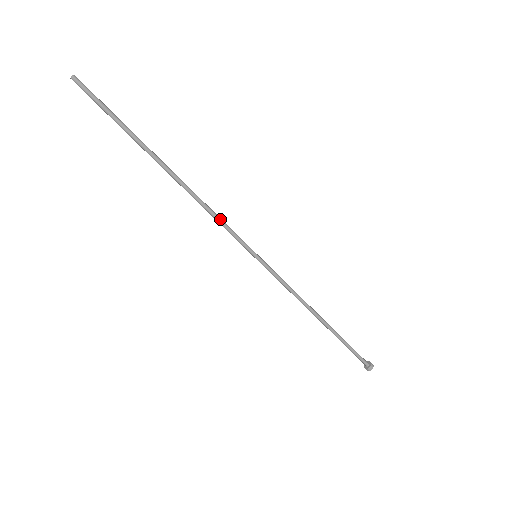
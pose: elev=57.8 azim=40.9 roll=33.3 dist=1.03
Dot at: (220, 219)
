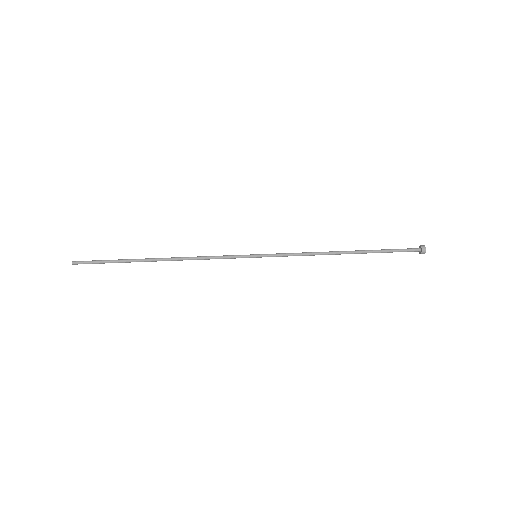
Dot at: (212, 256)
